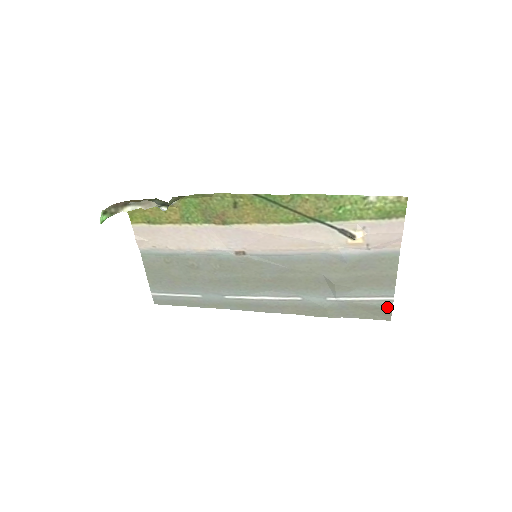
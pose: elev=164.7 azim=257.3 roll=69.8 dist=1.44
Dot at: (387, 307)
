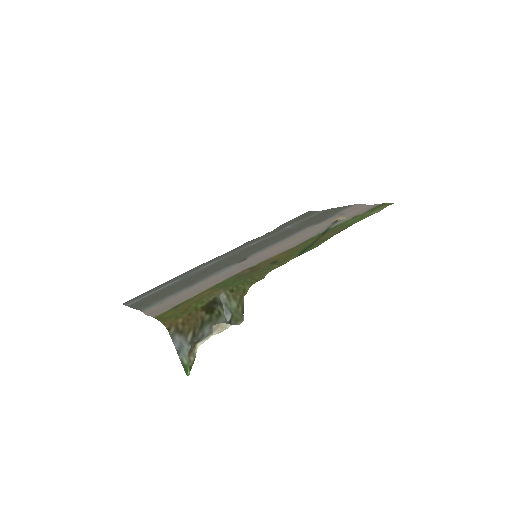
Dot at: occluded
